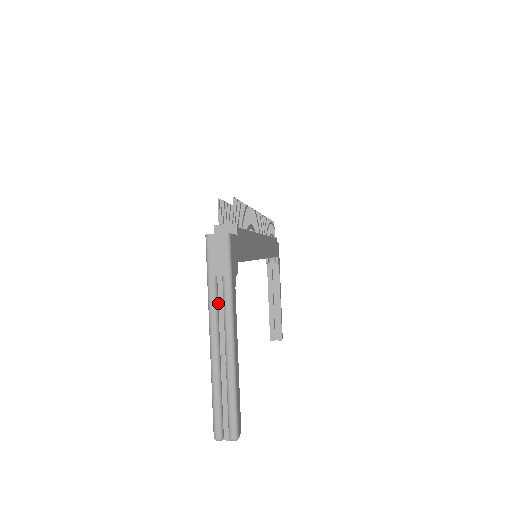
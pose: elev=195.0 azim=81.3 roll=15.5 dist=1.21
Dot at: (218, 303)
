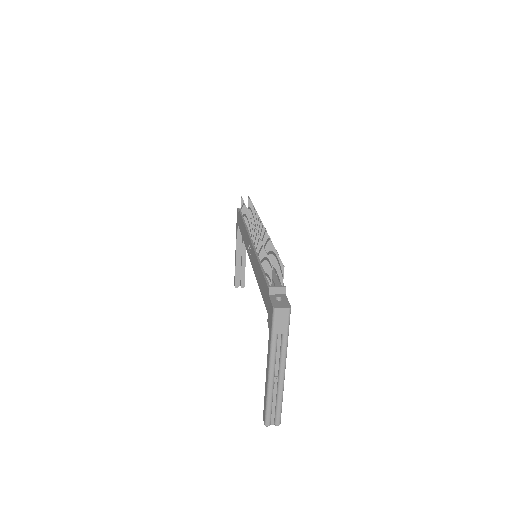
Dot at: (276, 349)
